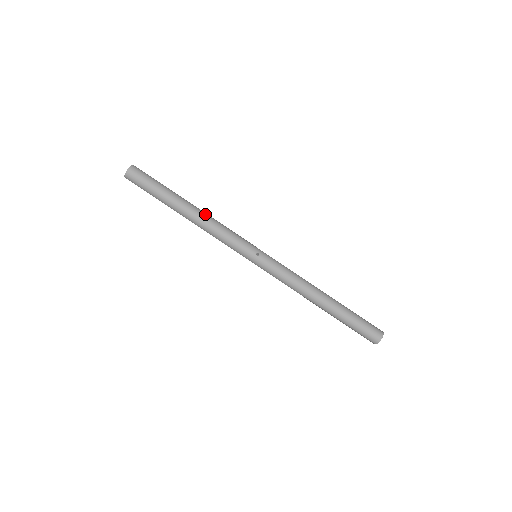
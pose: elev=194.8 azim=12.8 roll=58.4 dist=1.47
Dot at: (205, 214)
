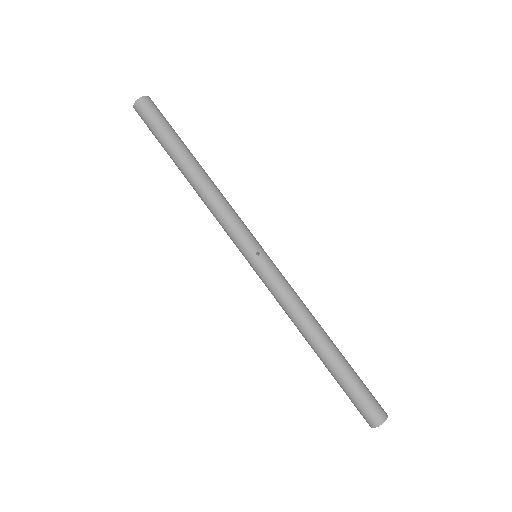
Dot at: (211, 182)
